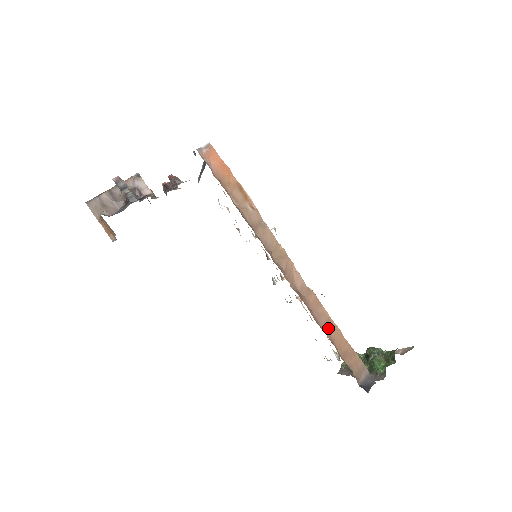
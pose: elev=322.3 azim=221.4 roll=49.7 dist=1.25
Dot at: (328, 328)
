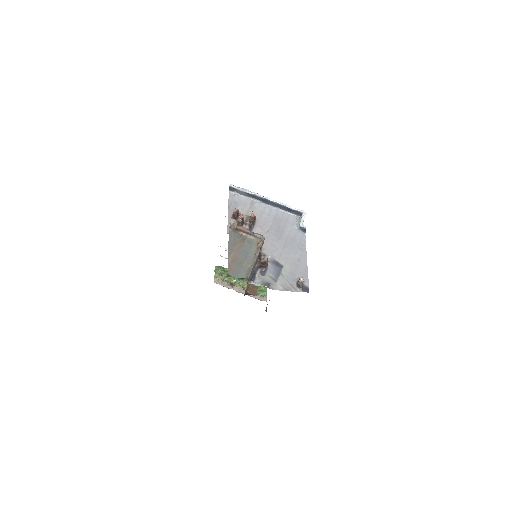
Dot at: occluded
